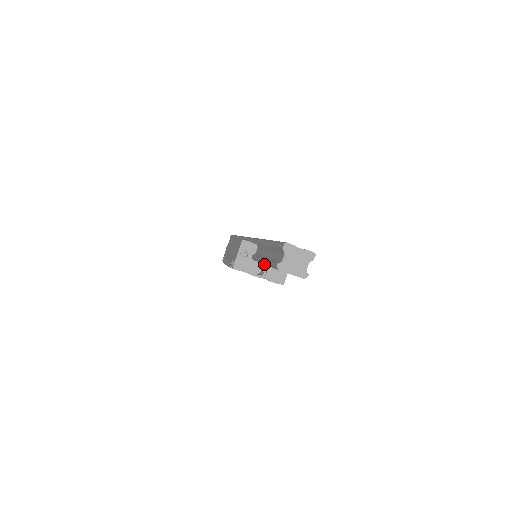
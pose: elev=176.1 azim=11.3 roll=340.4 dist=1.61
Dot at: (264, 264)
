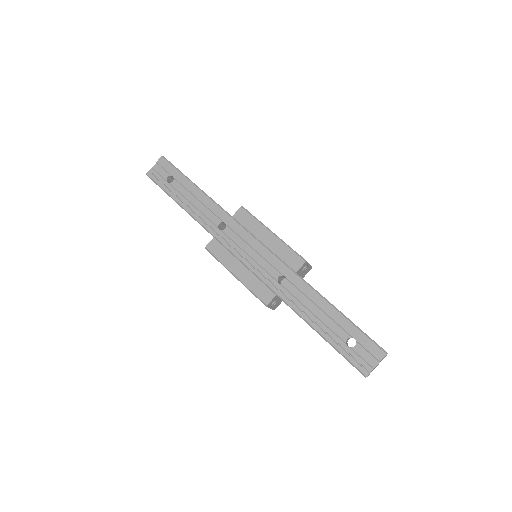
Dot at: occluded
